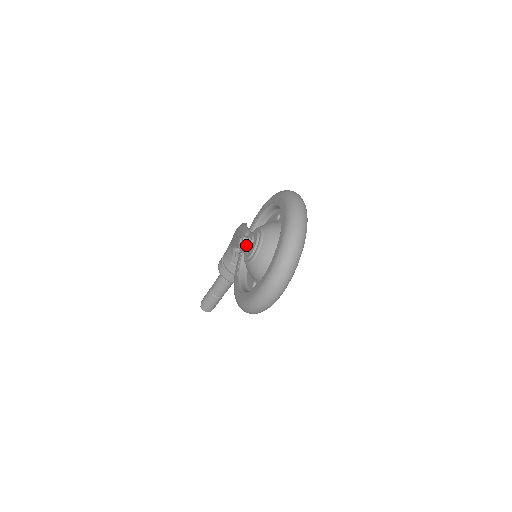
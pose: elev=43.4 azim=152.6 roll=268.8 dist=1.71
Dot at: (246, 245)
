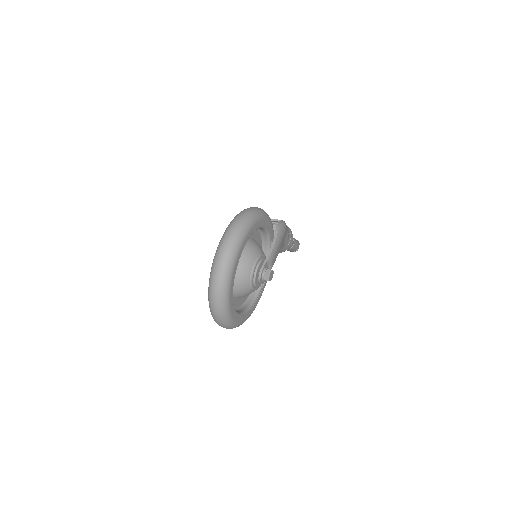
Dot at: occluded
